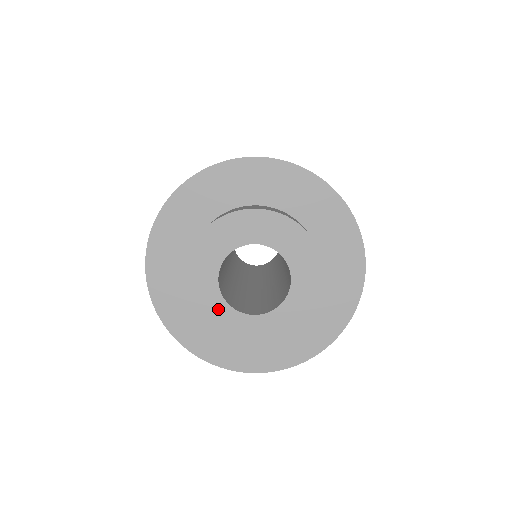
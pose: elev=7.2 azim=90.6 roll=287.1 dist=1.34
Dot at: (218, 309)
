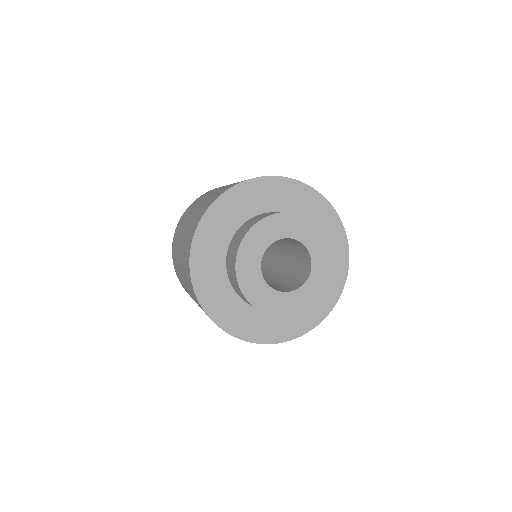
Dot at: (263, 292)
